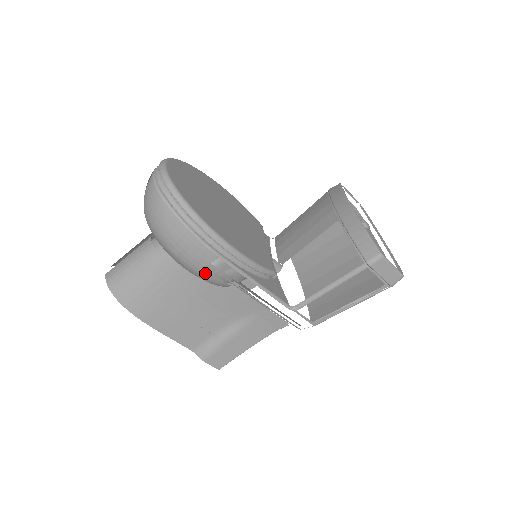
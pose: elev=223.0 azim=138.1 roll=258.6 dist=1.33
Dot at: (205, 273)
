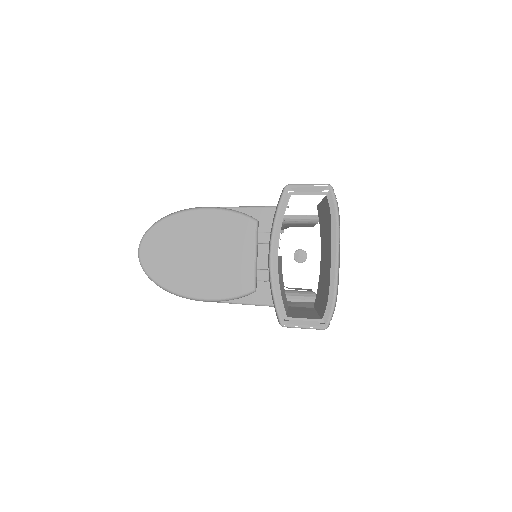
Dot at: occluded
